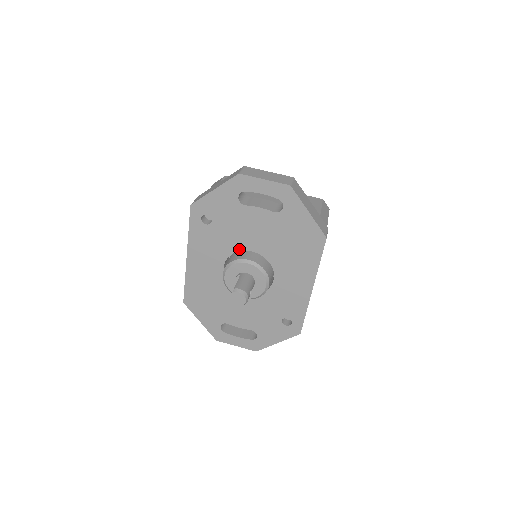
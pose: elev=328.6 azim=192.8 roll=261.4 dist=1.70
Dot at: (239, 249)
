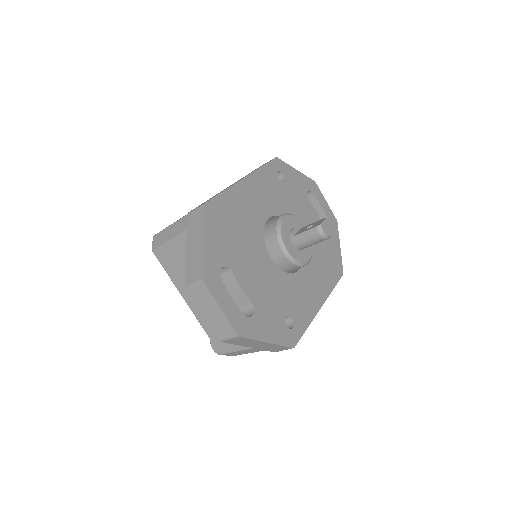
Dot at: occluded
